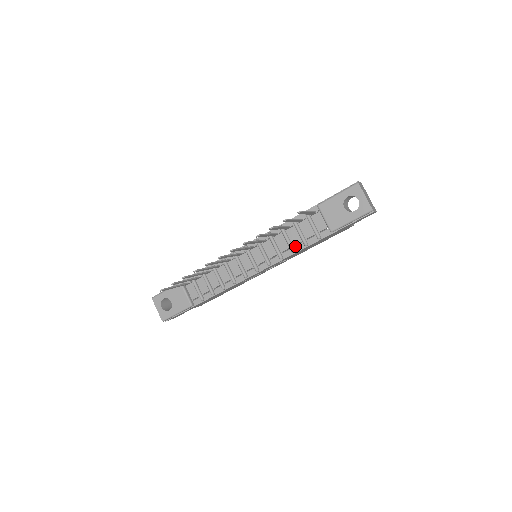
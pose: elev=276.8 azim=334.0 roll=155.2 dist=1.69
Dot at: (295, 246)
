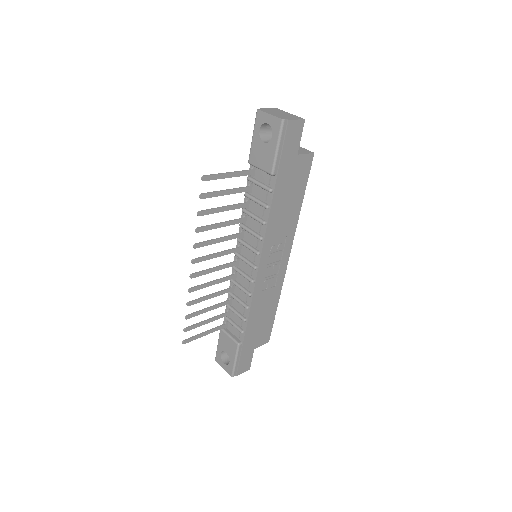
Dot at: (263, 217)
